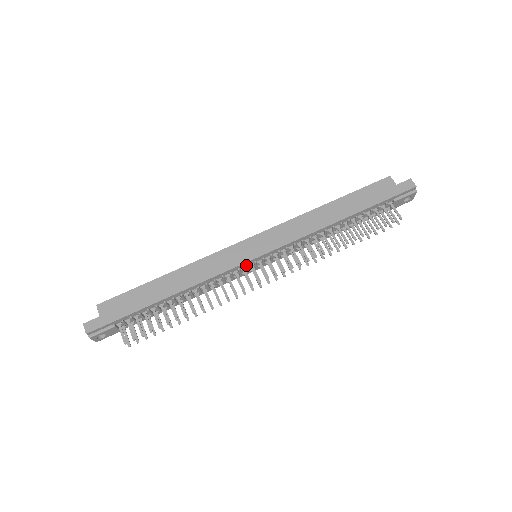
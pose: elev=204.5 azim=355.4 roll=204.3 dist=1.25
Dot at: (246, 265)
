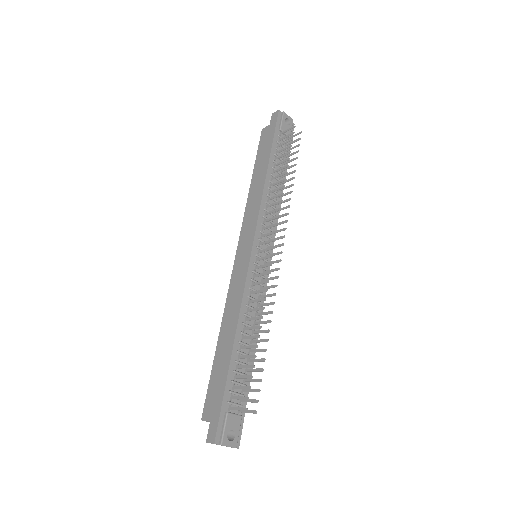
Dot at: (253, 263)
